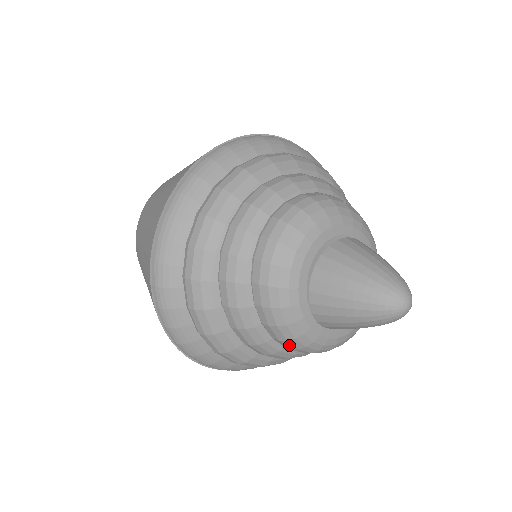
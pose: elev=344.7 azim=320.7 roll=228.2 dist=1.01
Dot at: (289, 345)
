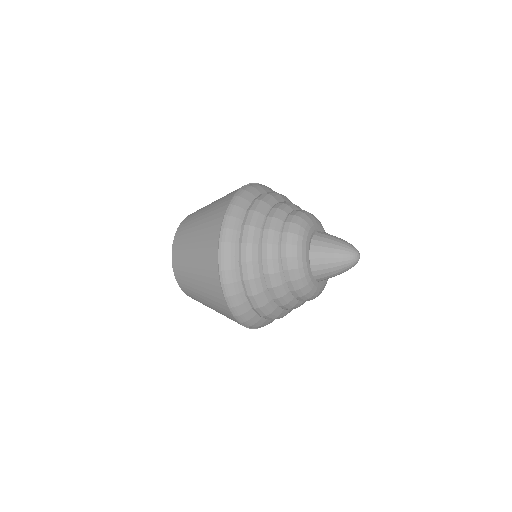
Dot at: (299, 293)
